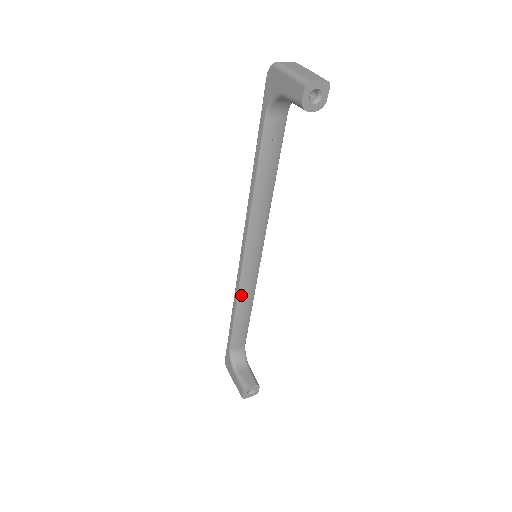
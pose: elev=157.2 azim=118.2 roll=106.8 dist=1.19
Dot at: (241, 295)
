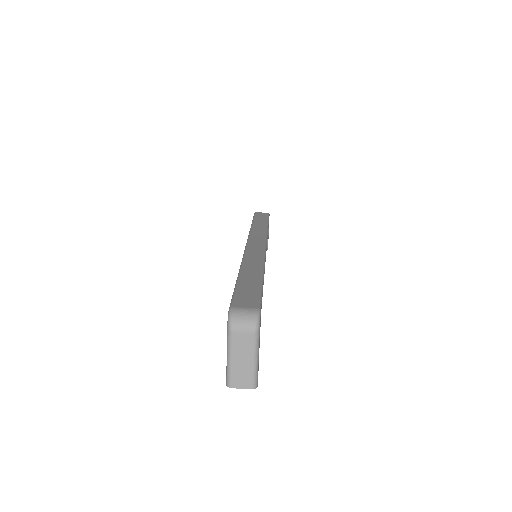
Dot at: occluded
